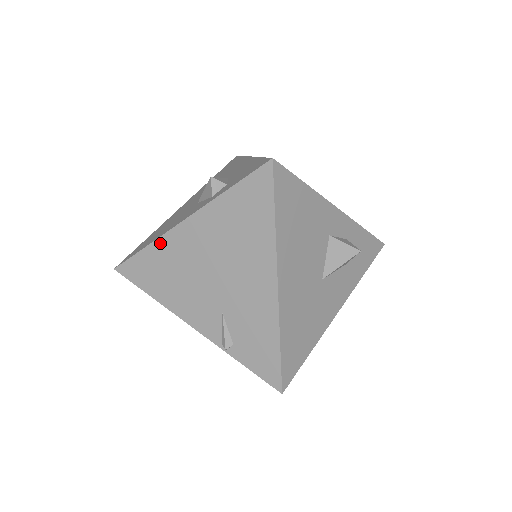
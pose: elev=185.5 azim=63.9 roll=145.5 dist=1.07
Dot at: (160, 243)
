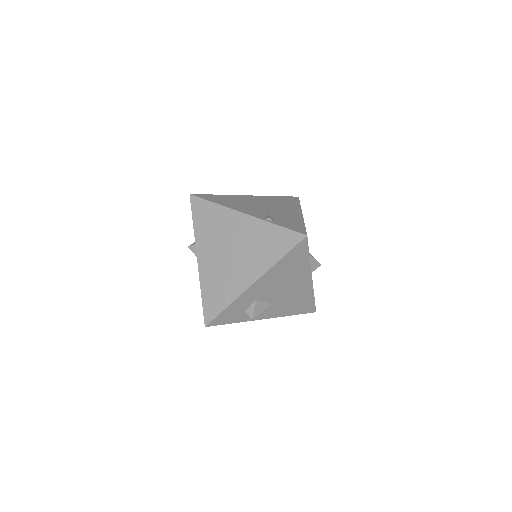
Dot at: (230, 196)
